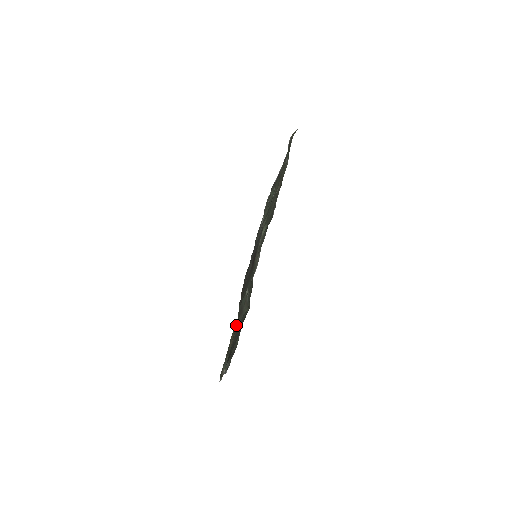
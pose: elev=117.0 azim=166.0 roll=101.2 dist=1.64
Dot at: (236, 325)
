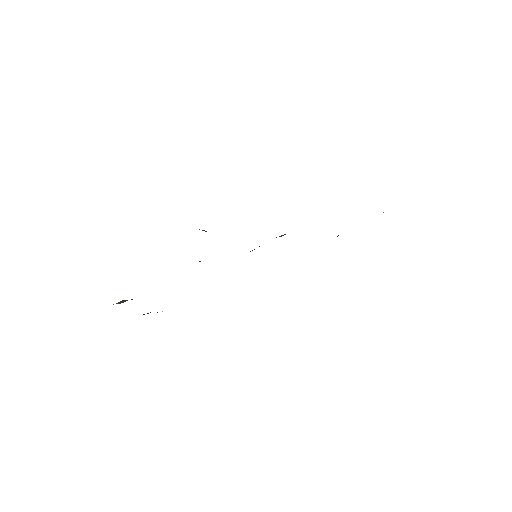
Dot at: occluded
